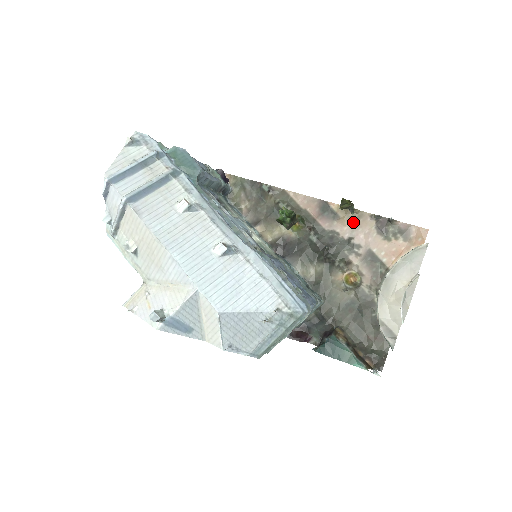
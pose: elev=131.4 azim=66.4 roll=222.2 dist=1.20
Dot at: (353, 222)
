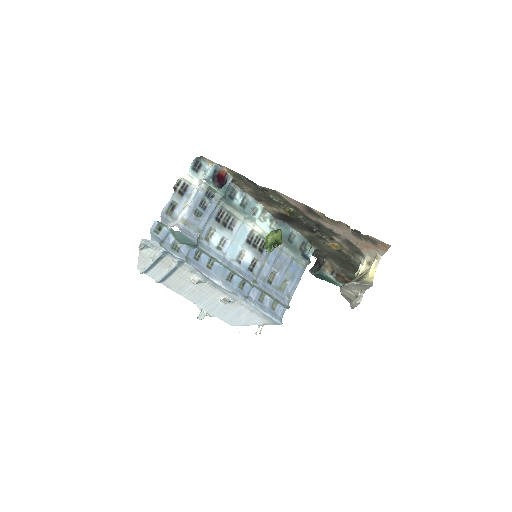
Dot at: (333, 223)
